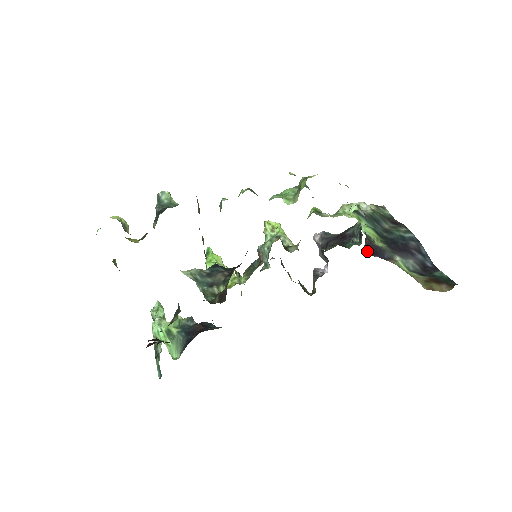
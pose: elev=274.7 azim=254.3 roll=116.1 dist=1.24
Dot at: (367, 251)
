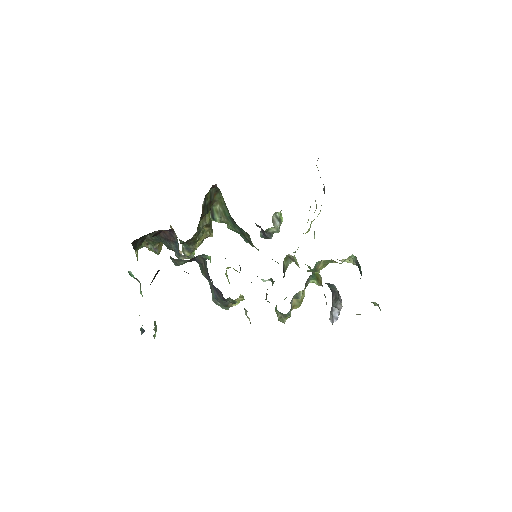
Dot at: occluded
